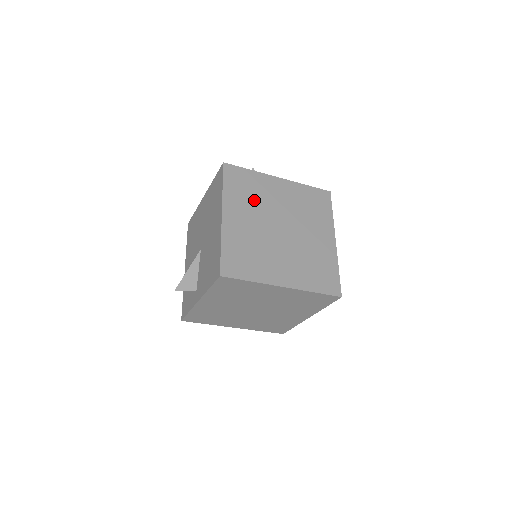
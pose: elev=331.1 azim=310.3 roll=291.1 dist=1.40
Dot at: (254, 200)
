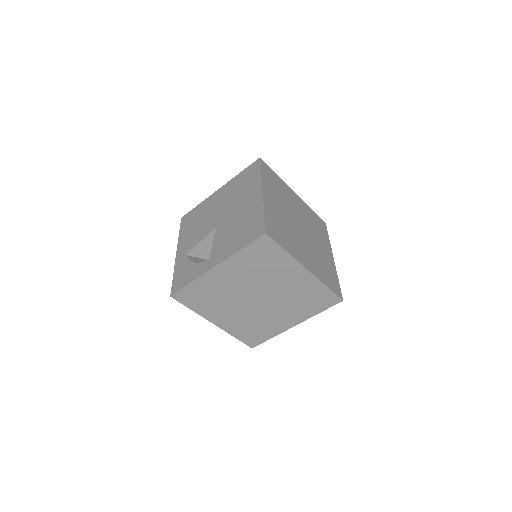
Dot at: (282, 196)
